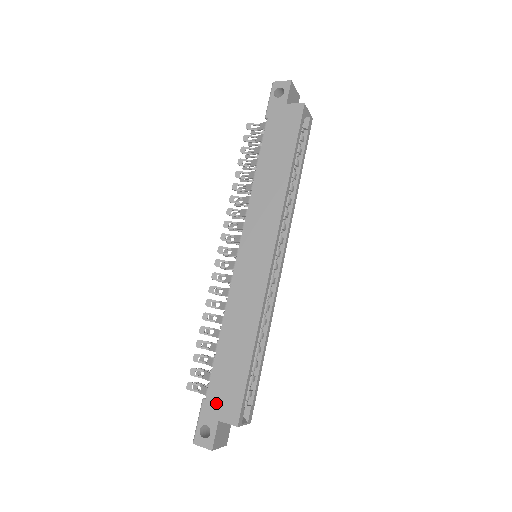
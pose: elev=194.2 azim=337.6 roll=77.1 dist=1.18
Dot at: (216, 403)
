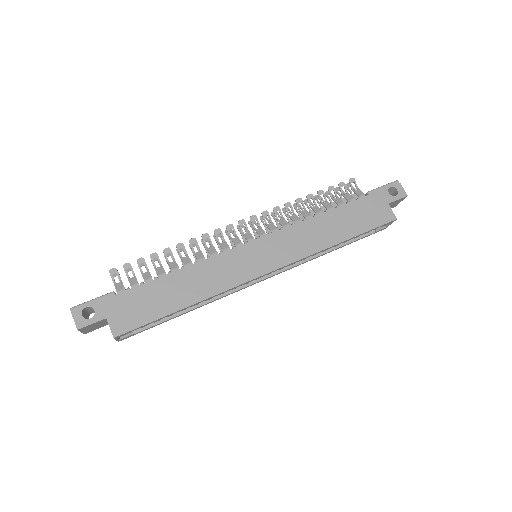
Dot at: (119, 306)
